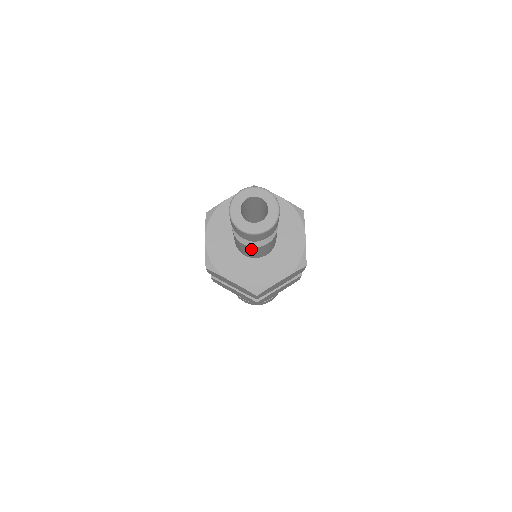
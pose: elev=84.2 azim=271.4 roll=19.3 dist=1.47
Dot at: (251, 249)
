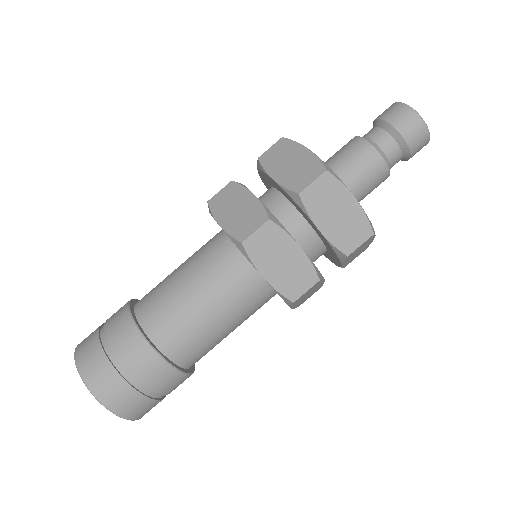
Dot at: (361, 151)
